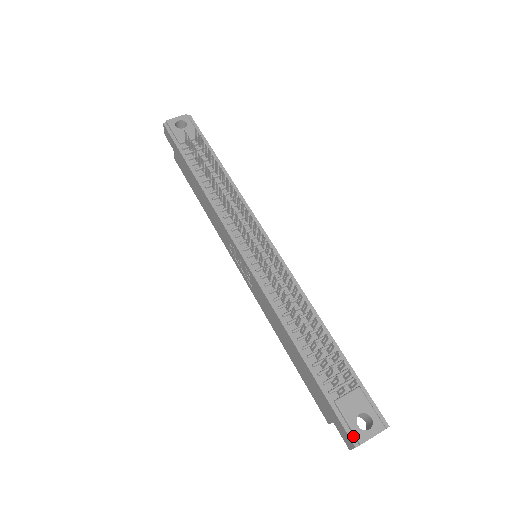
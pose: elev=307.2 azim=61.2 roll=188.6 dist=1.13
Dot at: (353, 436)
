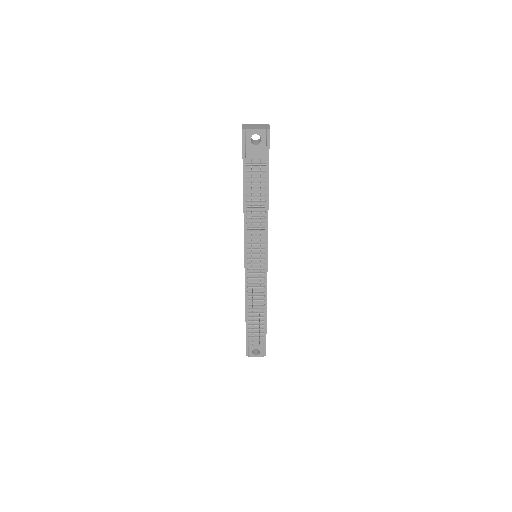
Dot at: (248, 353)
